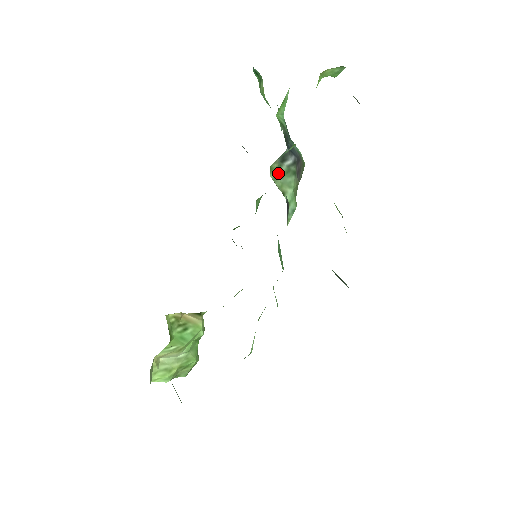
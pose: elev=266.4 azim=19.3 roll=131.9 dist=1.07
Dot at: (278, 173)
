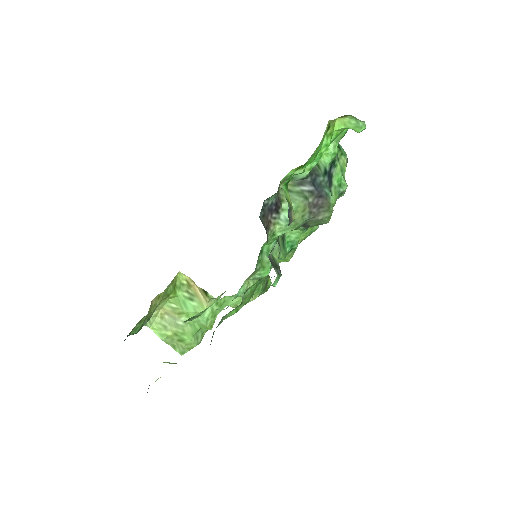
Dot at: (288, 188)
